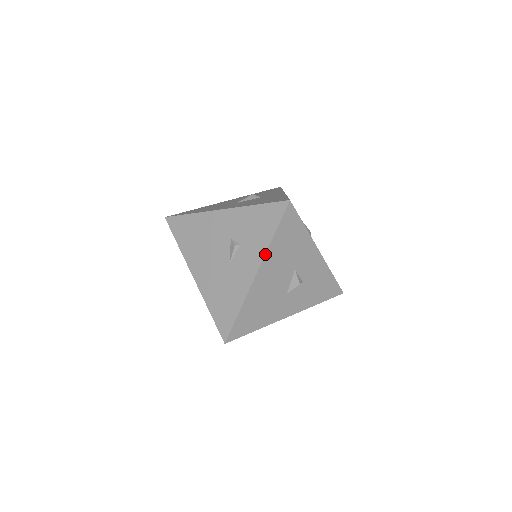
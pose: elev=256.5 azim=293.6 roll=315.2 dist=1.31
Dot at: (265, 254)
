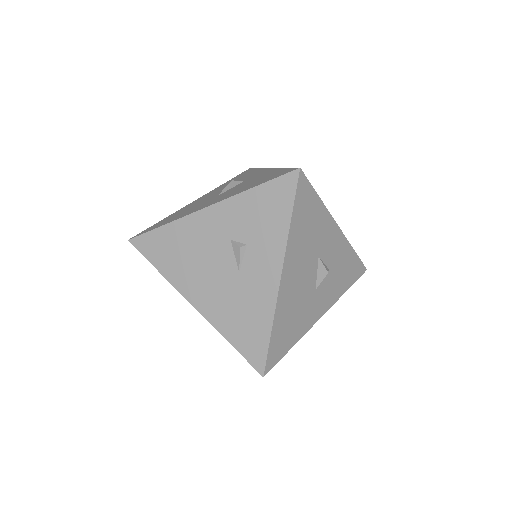
Dot at: (286, 246)
